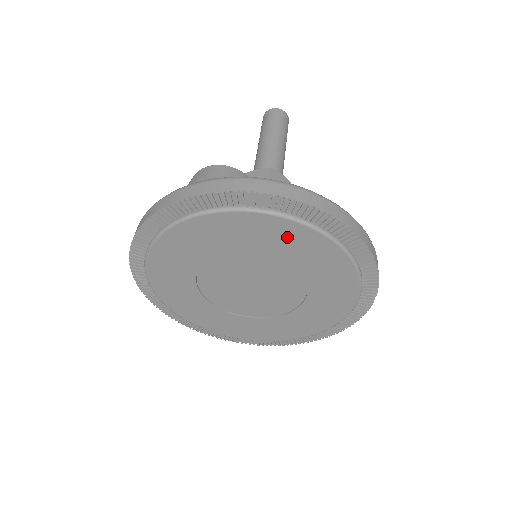
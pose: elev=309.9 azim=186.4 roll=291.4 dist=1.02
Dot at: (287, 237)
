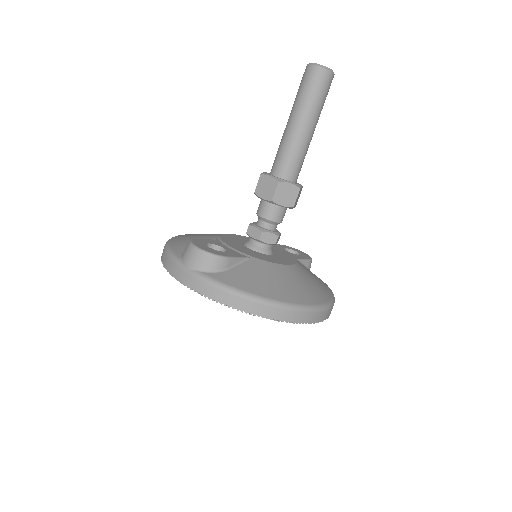
Dot at: occluded
